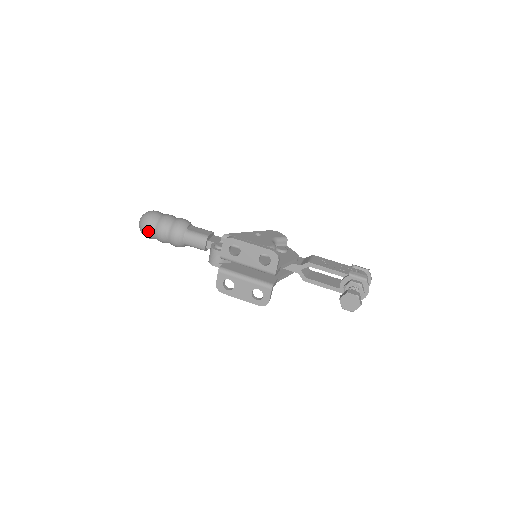
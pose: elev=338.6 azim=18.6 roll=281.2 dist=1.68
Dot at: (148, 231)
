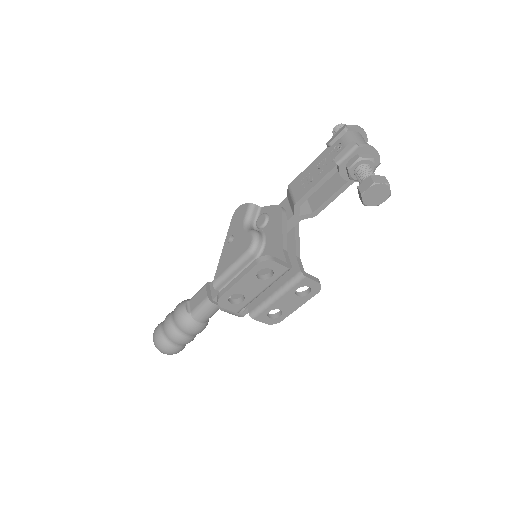
Dot at: (174, 351)
